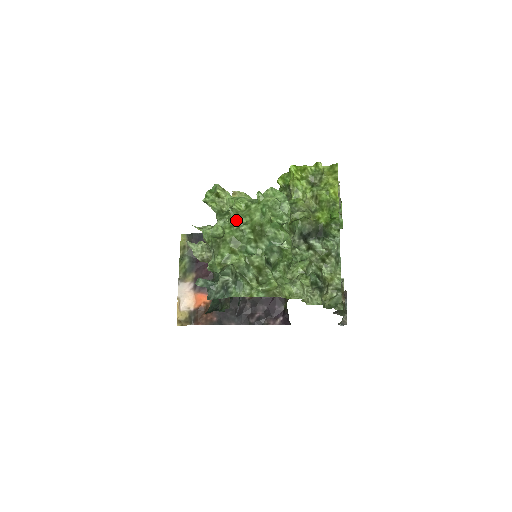
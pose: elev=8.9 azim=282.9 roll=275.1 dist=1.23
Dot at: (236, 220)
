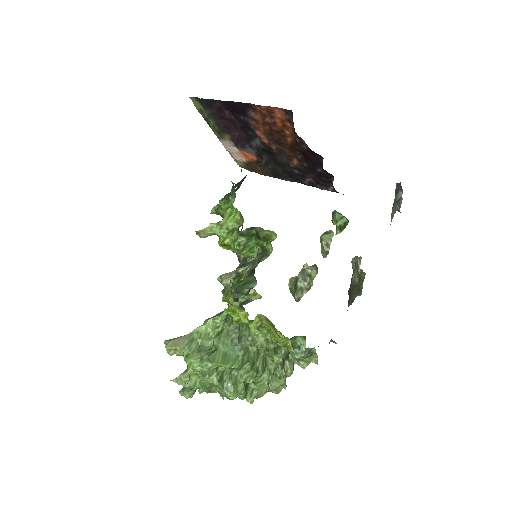
Dot at: (197, 385)
